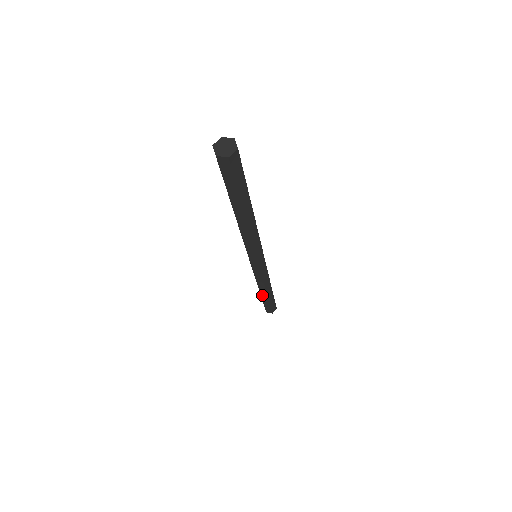
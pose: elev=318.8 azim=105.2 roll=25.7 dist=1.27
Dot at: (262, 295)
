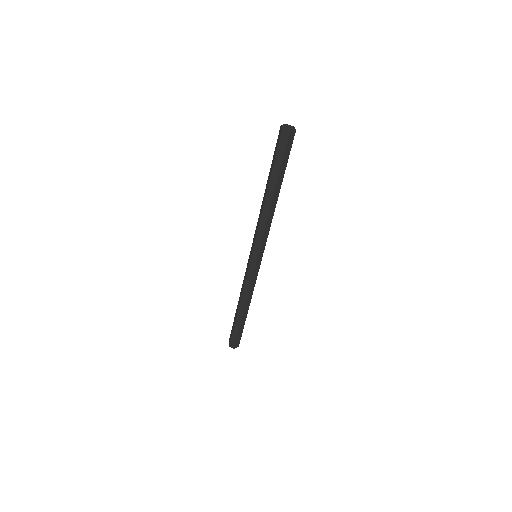
Dot at: (238, 314)
